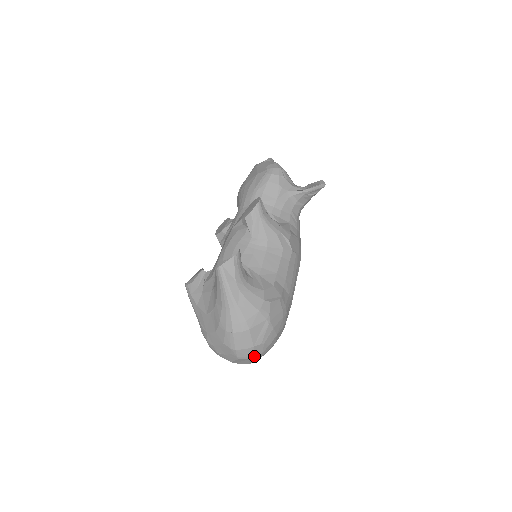
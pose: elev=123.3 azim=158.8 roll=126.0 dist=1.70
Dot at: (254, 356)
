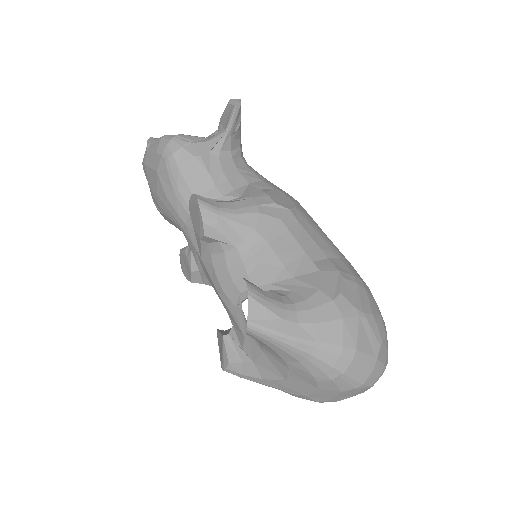
Dot at: (385, 364)
